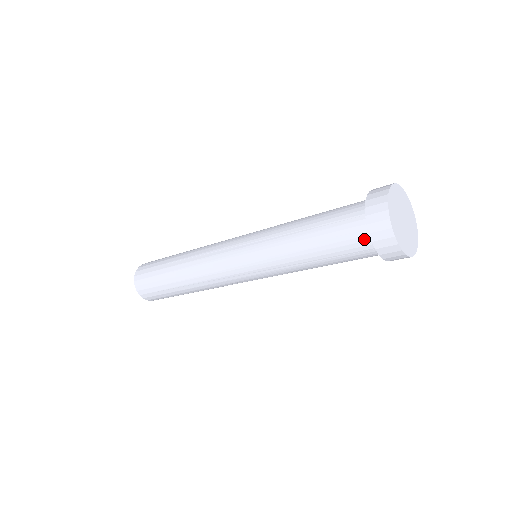
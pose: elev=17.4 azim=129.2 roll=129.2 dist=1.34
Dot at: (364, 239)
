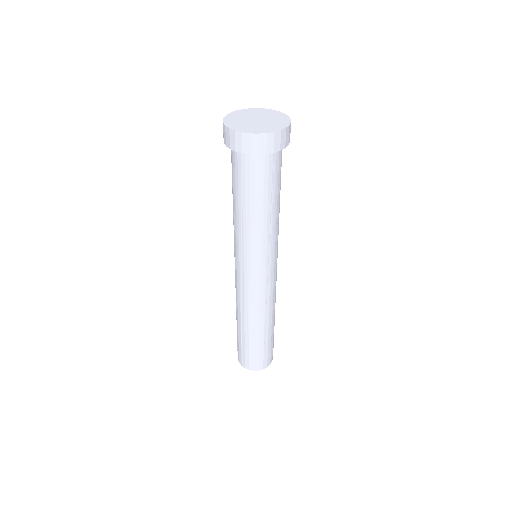
Dot at: occluded
